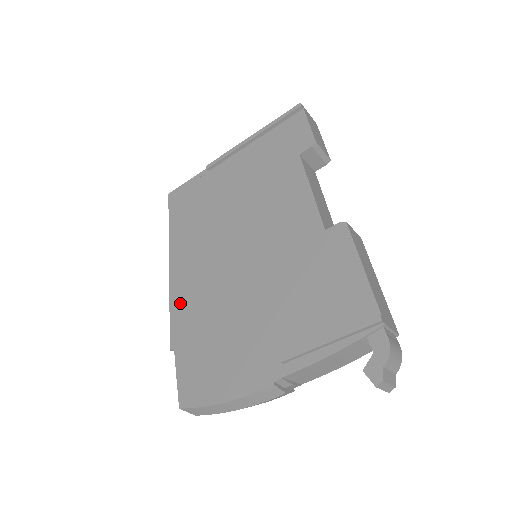
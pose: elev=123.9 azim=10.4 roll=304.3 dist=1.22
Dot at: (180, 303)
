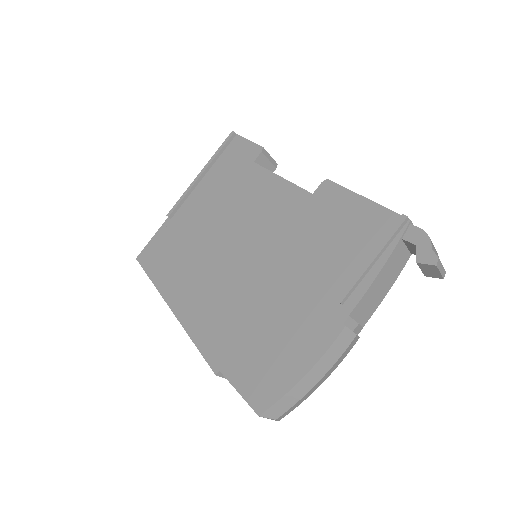
Dot at: (203, 330)
